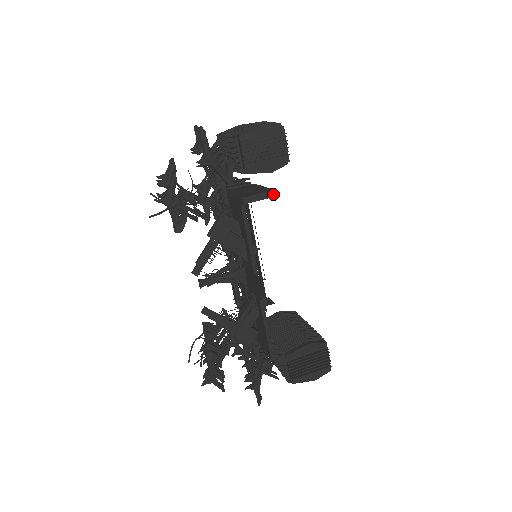
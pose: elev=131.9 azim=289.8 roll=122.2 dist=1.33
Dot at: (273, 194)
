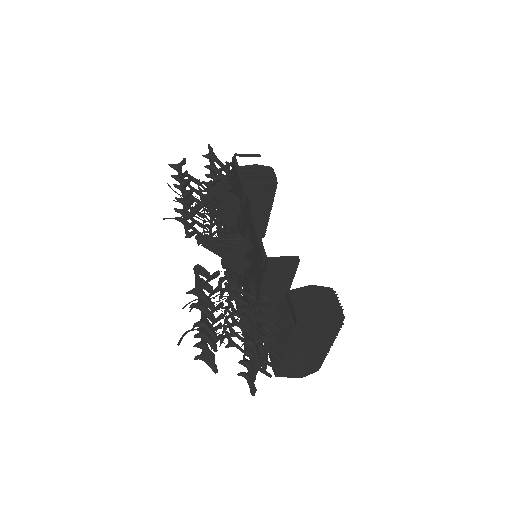
Dot at: (258, 156)
